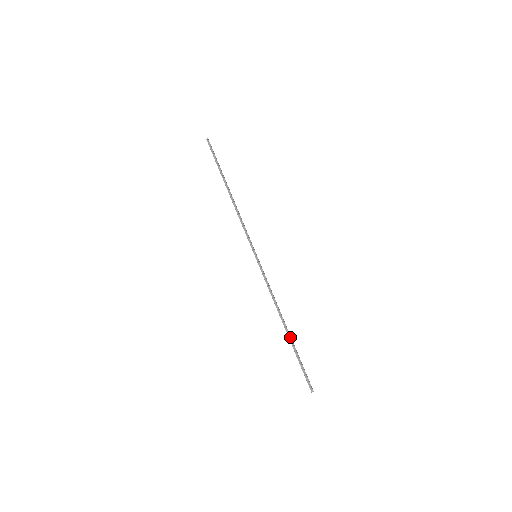
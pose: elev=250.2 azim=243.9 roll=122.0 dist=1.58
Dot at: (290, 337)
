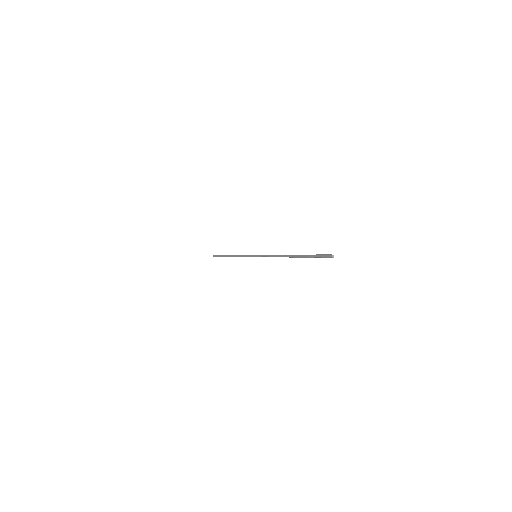
Dot at: occluded
